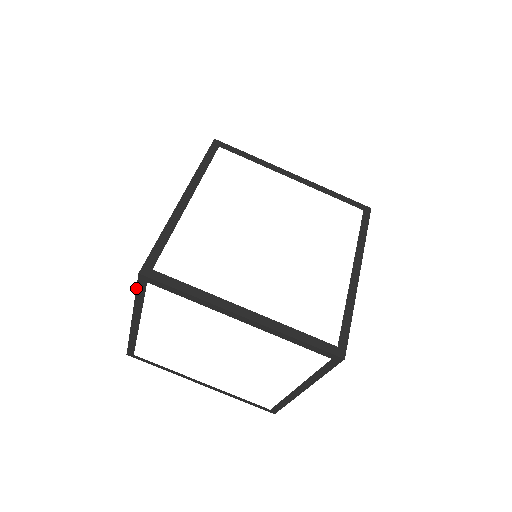
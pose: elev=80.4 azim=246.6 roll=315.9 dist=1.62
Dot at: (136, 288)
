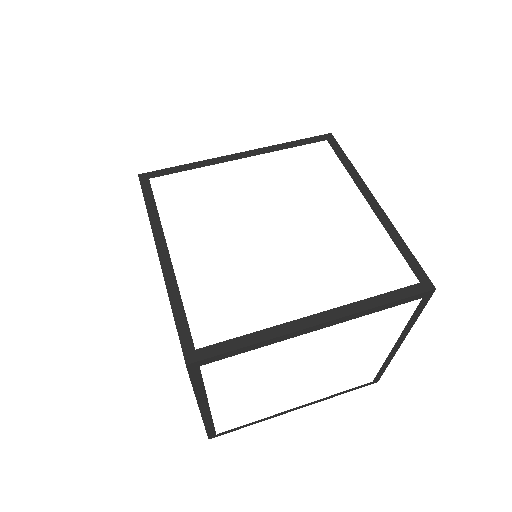
Dot at: (190, 380)
